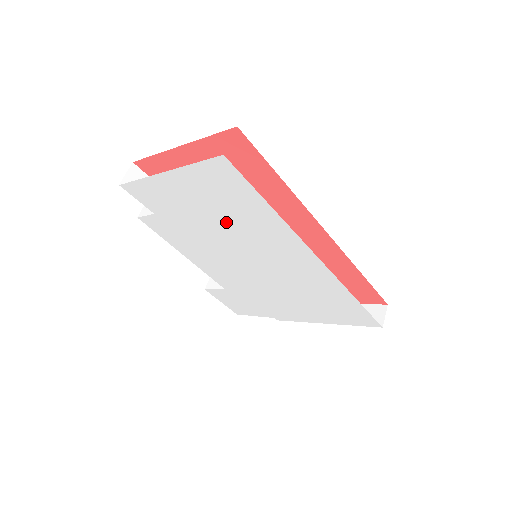
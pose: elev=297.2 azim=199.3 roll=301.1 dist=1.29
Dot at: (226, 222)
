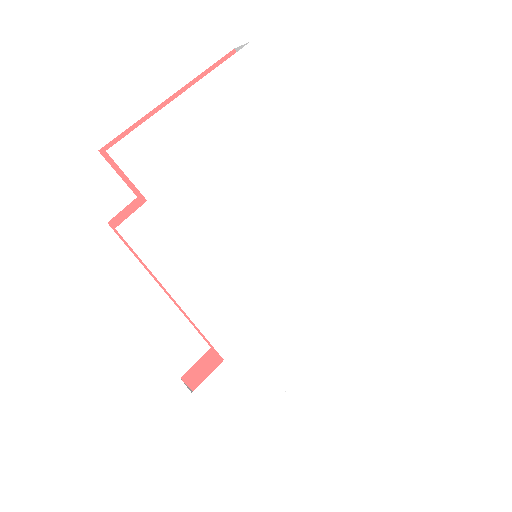
Dot at: (242, 167)
